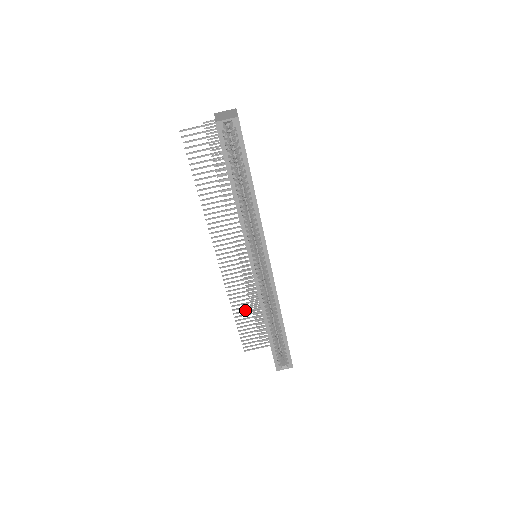
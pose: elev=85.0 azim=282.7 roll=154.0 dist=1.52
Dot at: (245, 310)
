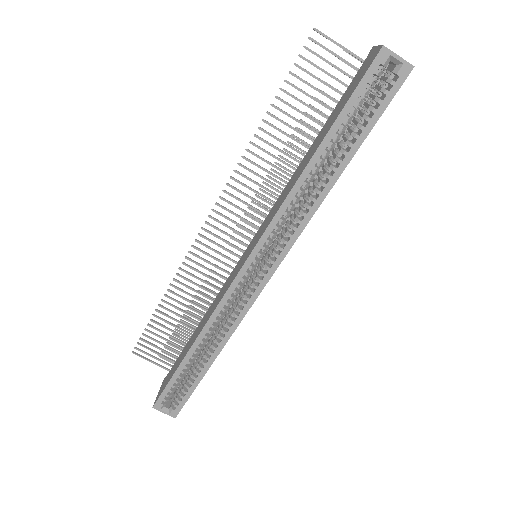
Dot at: occluded
